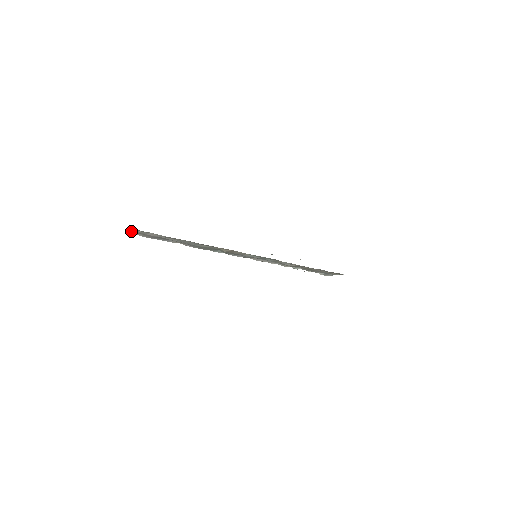
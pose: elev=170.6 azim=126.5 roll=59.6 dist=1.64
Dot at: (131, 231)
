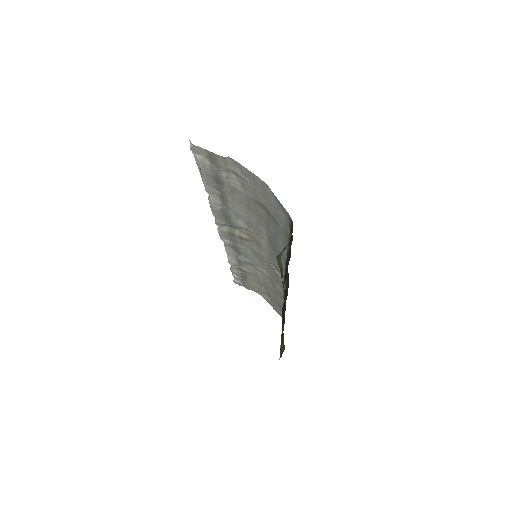
Dot at: occluded
